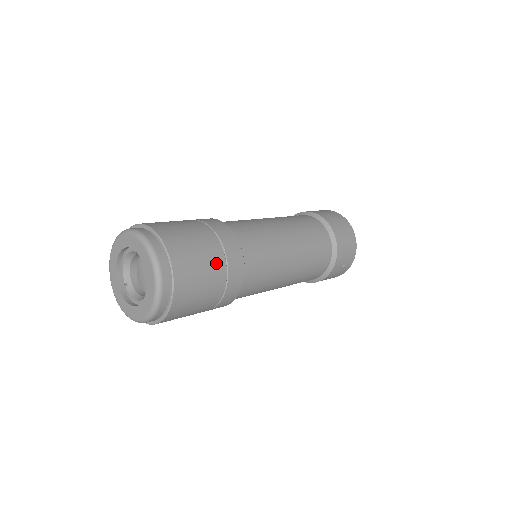
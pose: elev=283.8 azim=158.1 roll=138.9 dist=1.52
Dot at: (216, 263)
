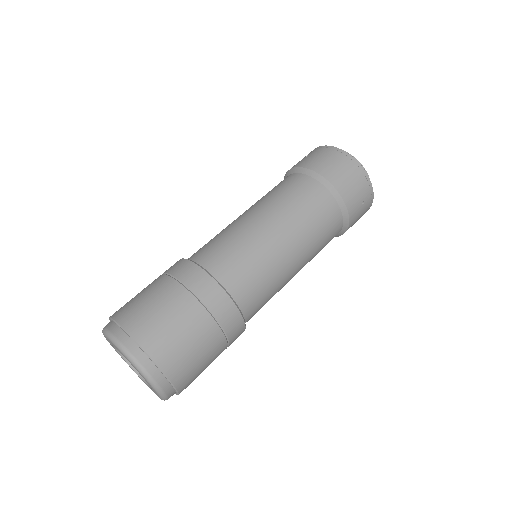
Dot at: (195, 317)
